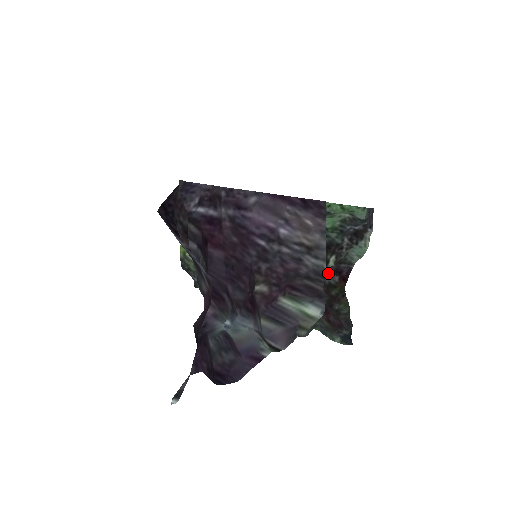
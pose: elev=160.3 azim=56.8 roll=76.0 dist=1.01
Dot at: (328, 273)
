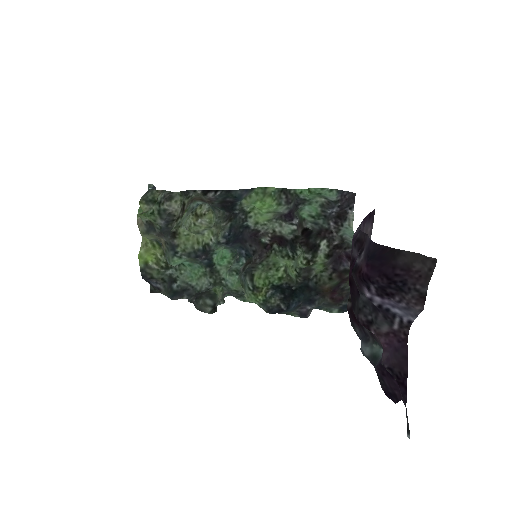
Dot at: (342, 261)
